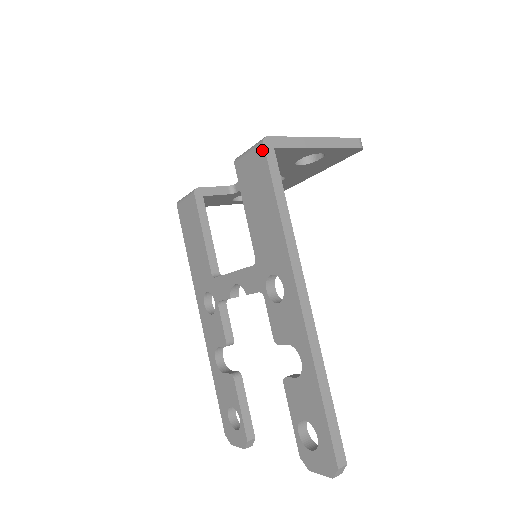
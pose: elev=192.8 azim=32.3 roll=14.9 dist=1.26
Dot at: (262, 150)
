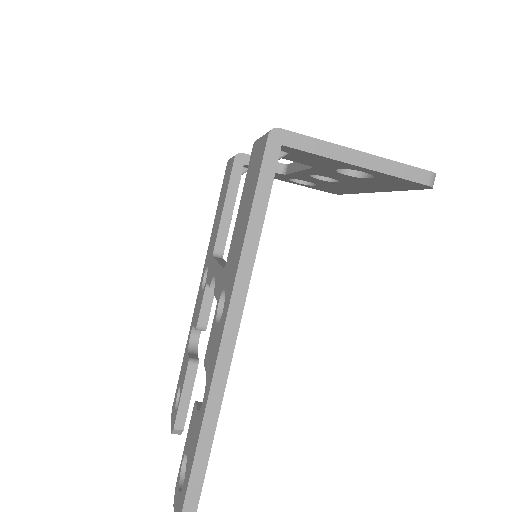
Dot at: (265, 143)
